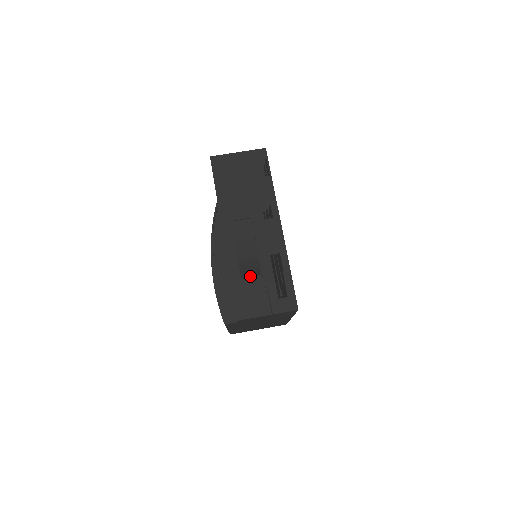
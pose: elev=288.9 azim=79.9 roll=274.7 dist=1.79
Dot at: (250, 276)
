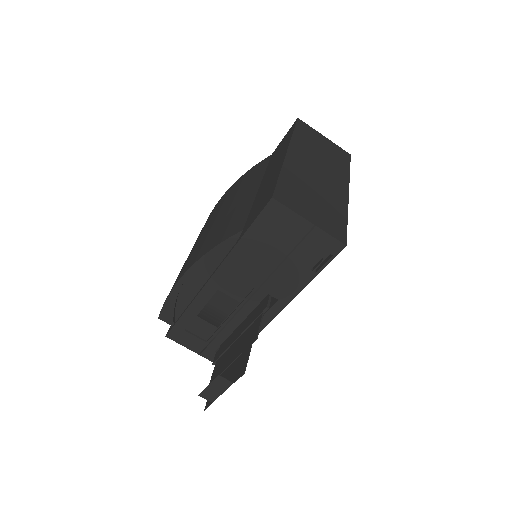
Dot at: (206, 321)
